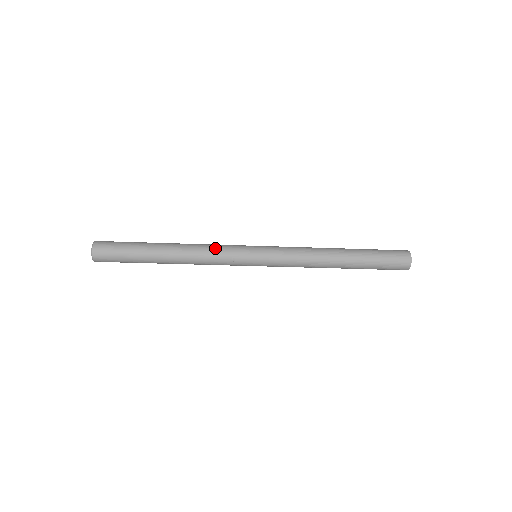
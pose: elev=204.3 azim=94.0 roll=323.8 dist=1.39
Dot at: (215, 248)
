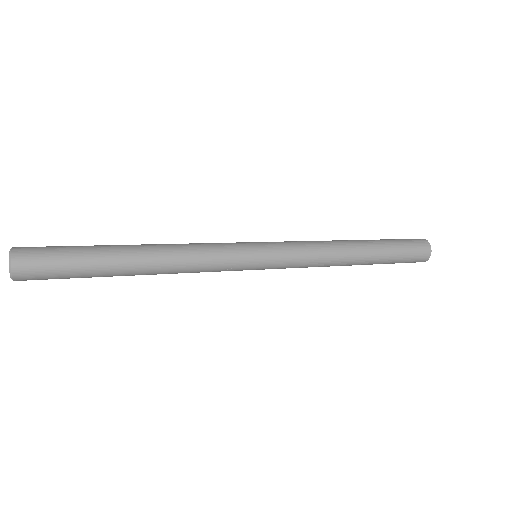
Dot at: (205, 253)
